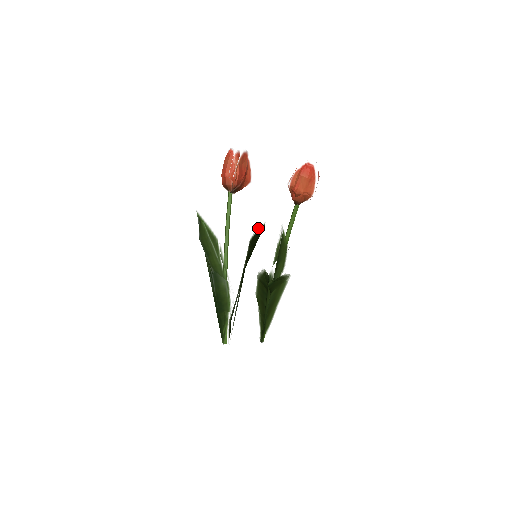
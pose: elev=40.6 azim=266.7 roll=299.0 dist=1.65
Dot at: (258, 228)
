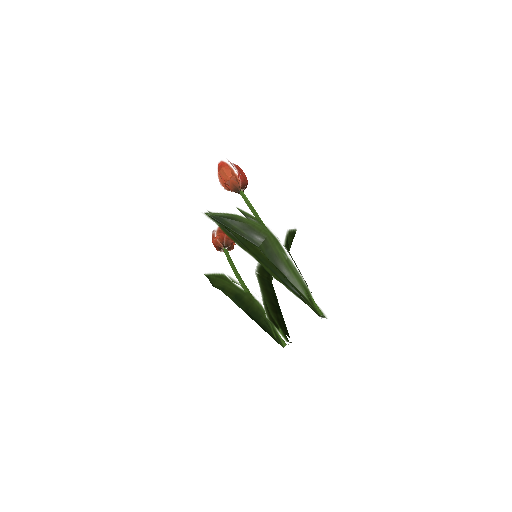
Dot at: occluded
